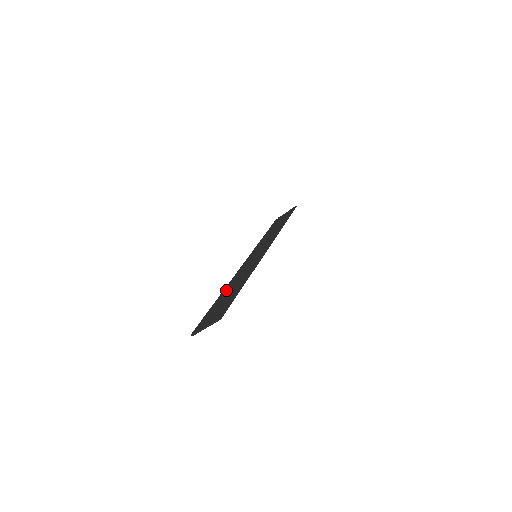
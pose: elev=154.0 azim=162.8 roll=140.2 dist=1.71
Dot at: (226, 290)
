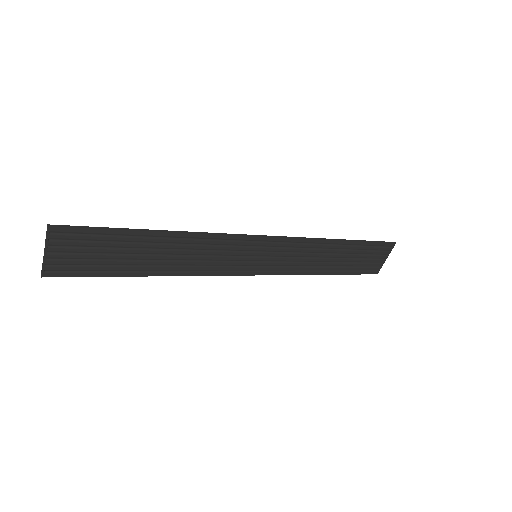
Dot at: (164, 268)
